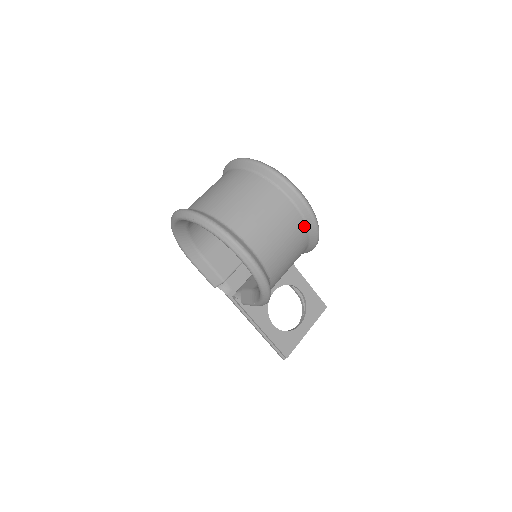
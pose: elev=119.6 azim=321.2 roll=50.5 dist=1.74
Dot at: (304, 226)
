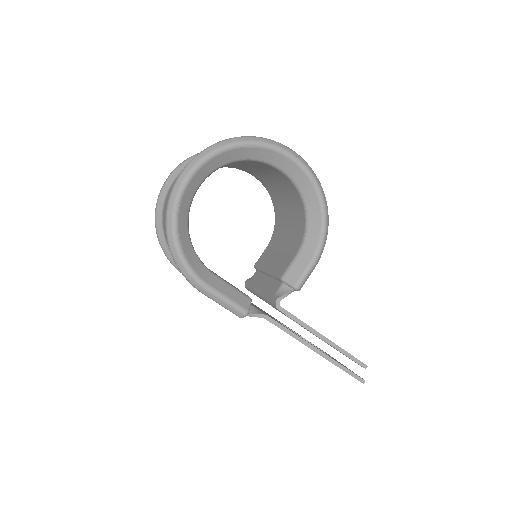
Dot at: occluded
